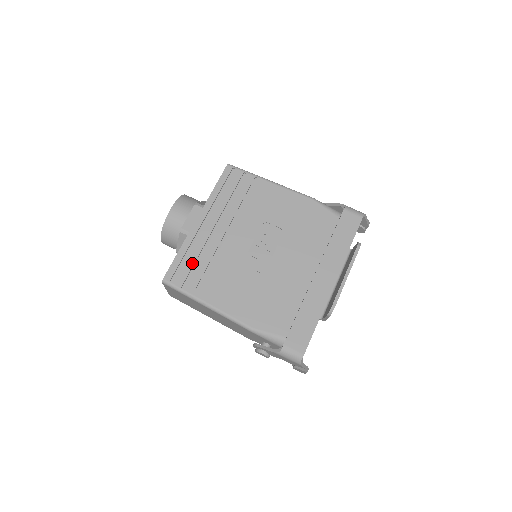
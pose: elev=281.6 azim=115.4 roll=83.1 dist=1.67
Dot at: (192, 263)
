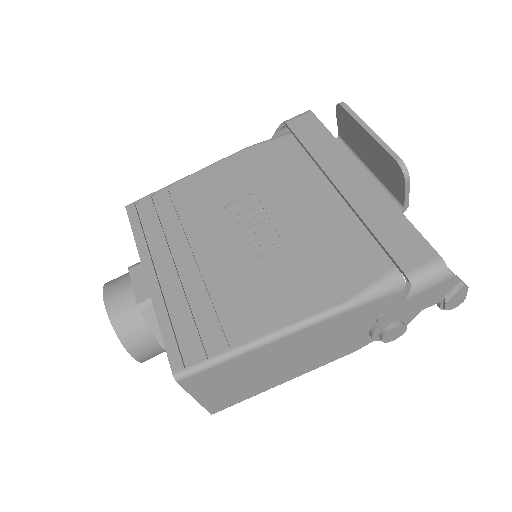
Dot at: (190, 320)
